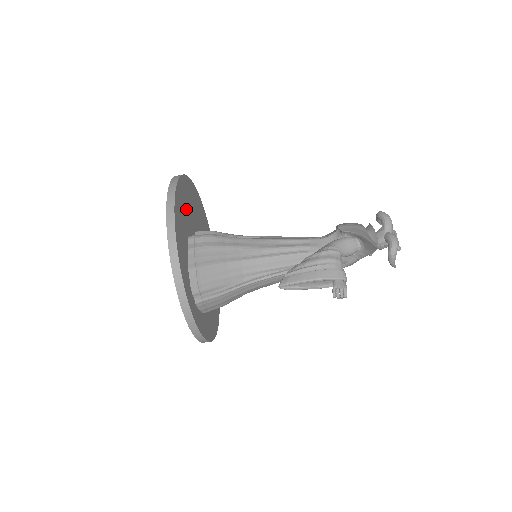
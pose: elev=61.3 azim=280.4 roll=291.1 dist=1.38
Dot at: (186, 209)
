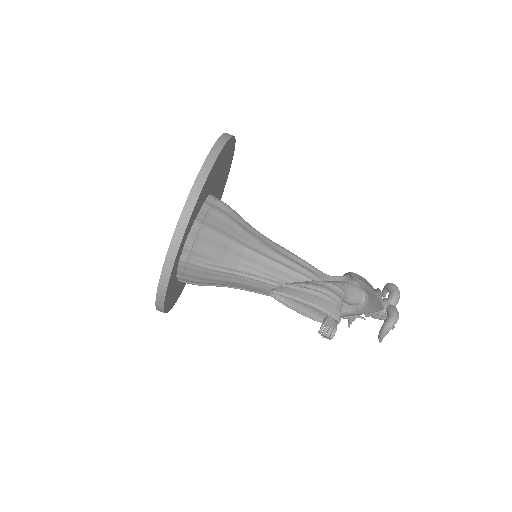
Dot at: (221, 169)
